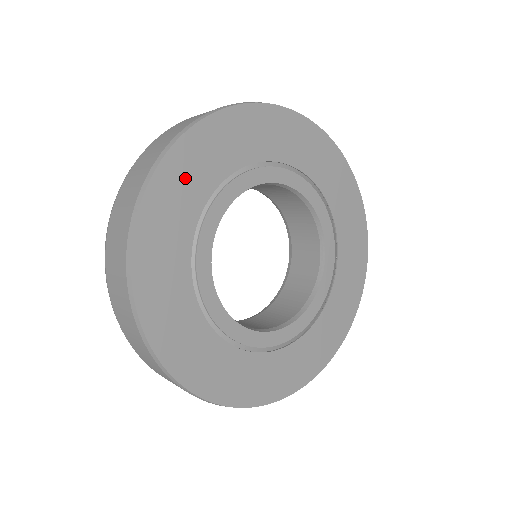
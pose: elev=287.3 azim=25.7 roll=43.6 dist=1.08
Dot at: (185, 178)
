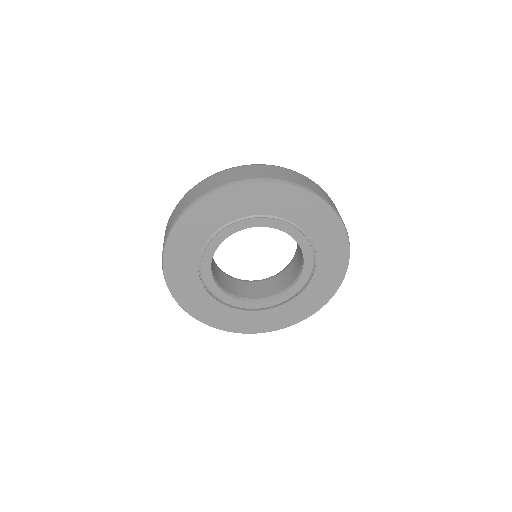
Dot at: (240, 200)
